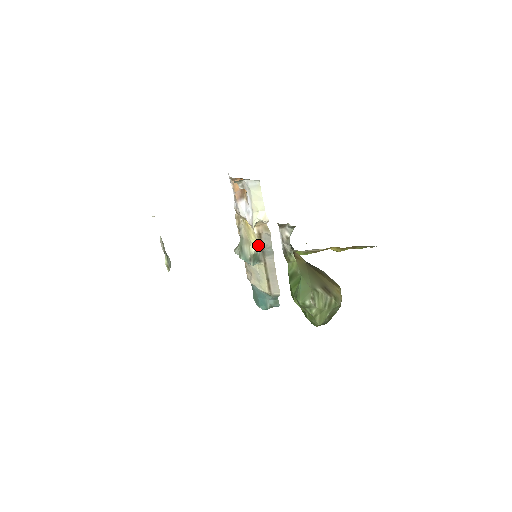
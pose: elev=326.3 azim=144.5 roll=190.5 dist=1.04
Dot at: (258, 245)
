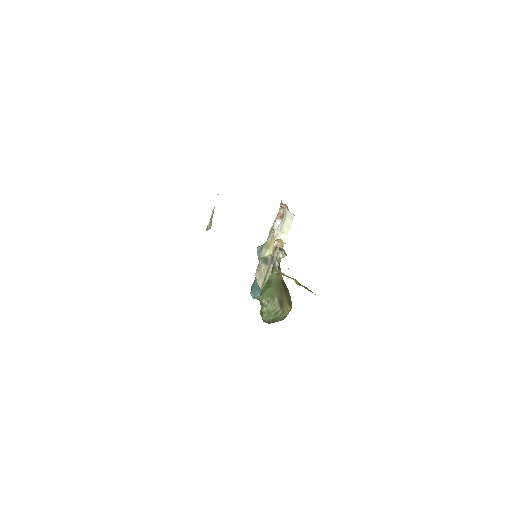
Dot at: (272, 253)
